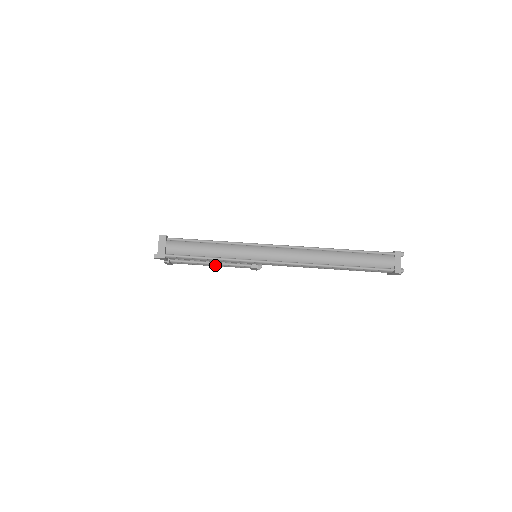
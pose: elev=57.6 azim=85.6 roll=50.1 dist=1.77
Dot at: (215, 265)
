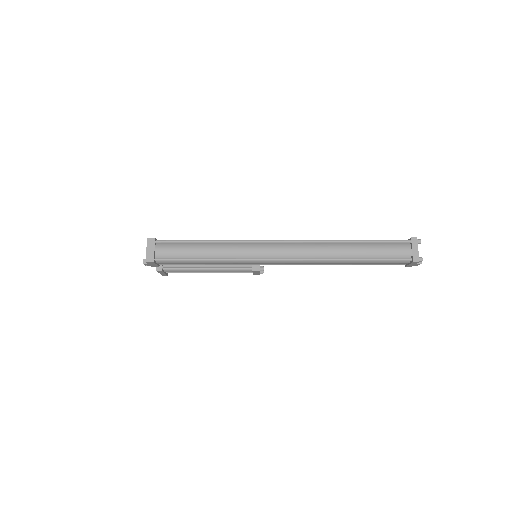
Dot at: (213, 271)
